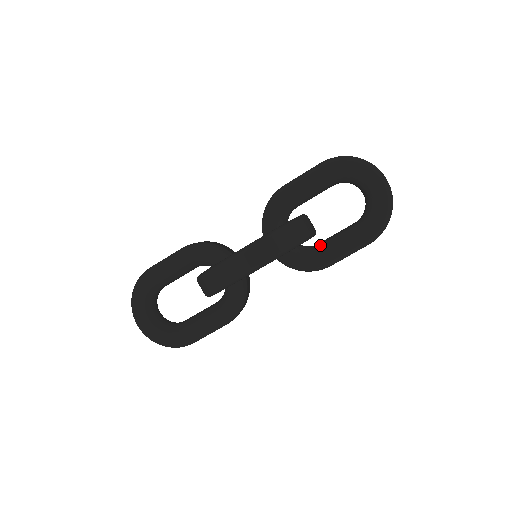
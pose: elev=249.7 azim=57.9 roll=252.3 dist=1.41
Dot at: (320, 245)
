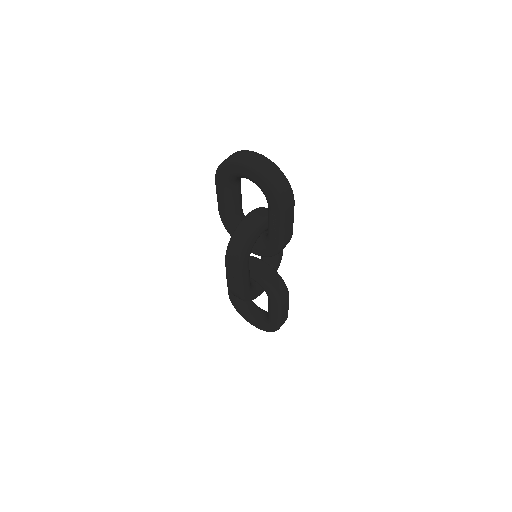
Dot at: occluded
